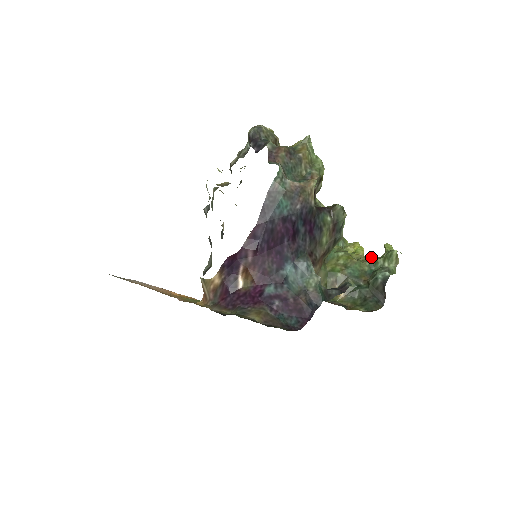
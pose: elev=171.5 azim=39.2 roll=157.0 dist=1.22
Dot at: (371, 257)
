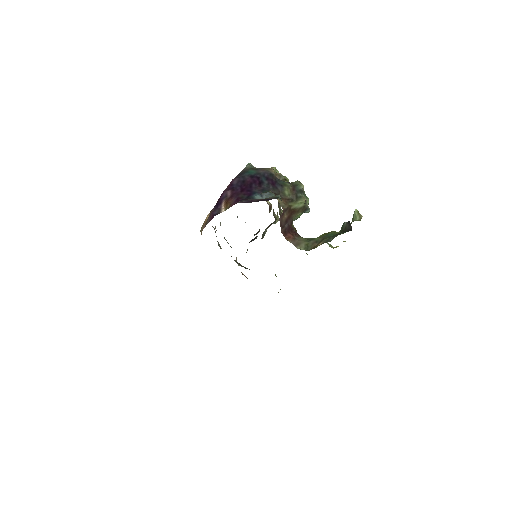
Dot at: occluded
